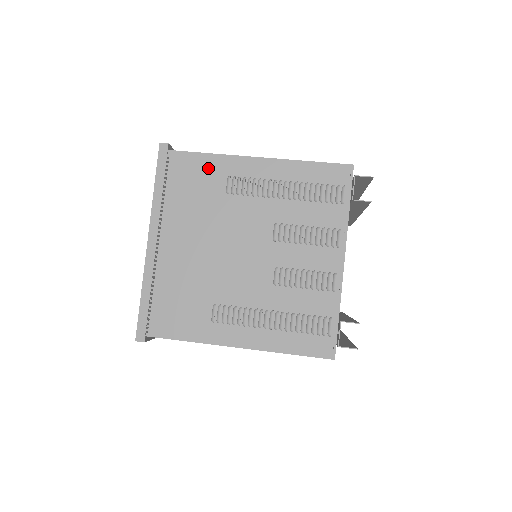
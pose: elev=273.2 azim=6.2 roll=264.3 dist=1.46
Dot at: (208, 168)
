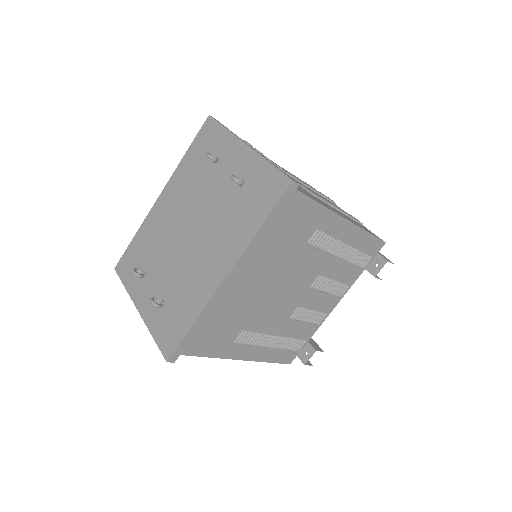
Dot at: (309, 217)
